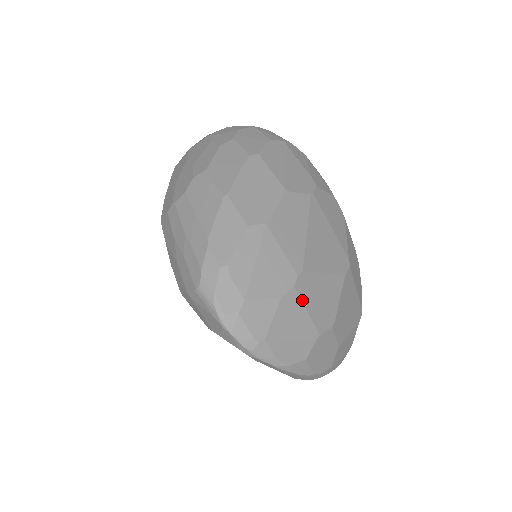
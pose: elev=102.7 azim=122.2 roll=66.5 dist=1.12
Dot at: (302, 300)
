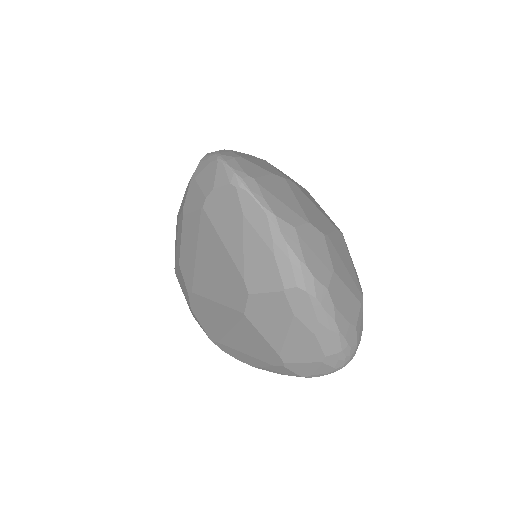
Dot at: (292, 191)
